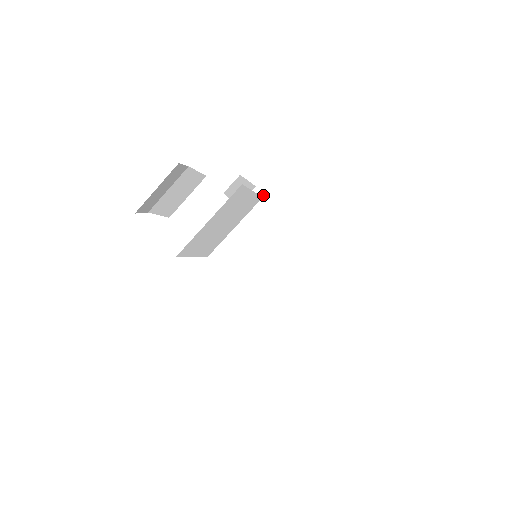
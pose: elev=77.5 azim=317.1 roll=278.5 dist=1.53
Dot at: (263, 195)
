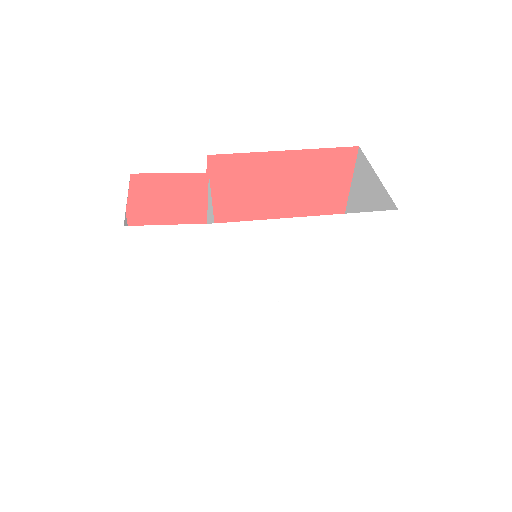
Dot at: occluded
